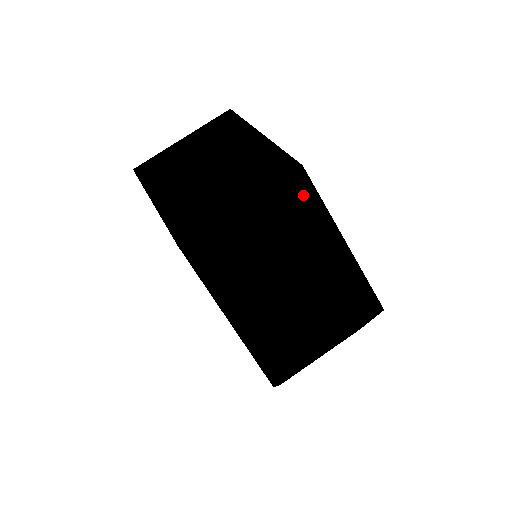
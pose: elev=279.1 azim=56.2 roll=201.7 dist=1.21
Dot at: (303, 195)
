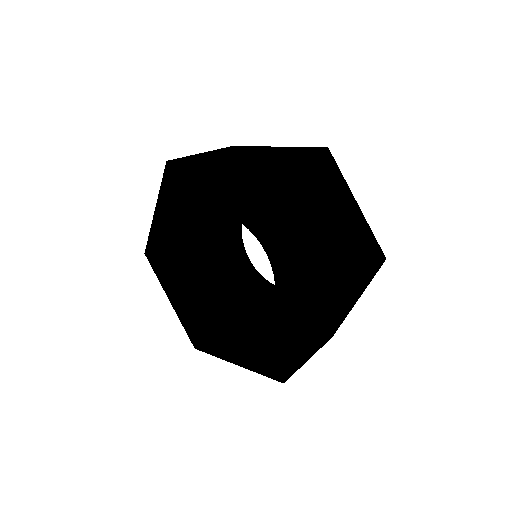
Dot at: (331, 165)
